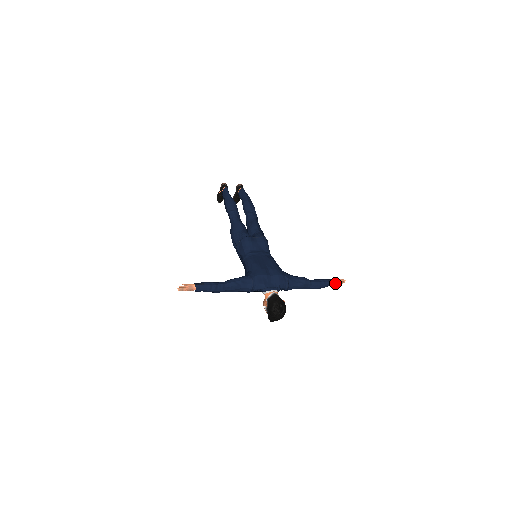
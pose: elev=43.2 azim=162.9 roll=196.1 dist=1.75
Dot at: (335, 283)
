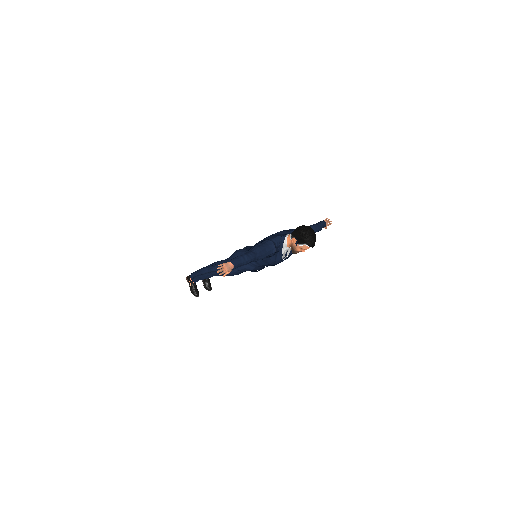
Dot at: (325, 223)
